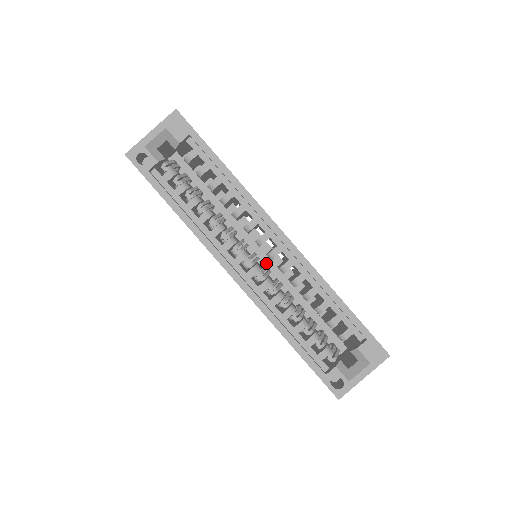
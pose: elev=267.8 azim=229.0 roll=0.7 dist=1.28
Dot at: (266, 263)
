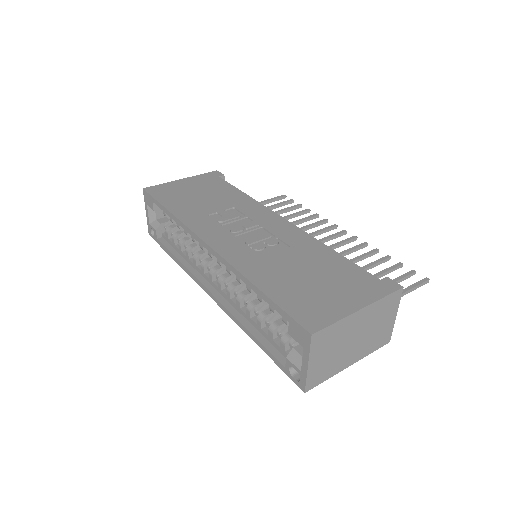
Dot at: occluded
